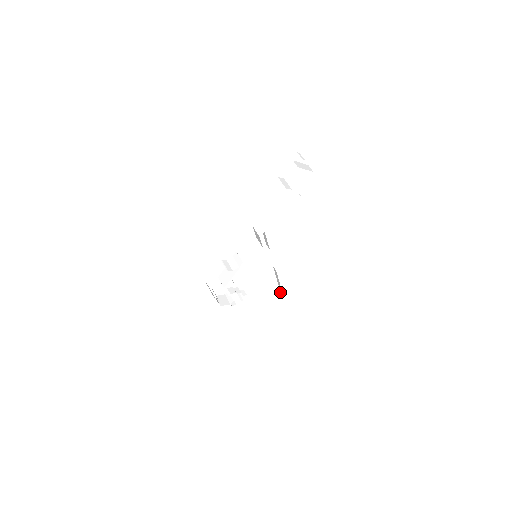
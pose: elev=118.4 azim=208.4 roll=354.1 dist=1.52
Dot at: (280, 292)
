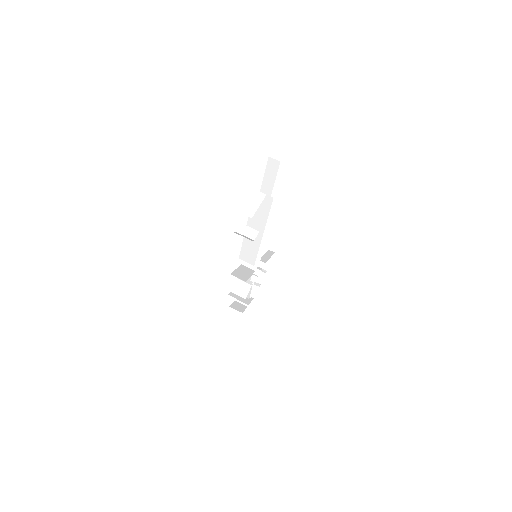
Dot at: (287, 222)
